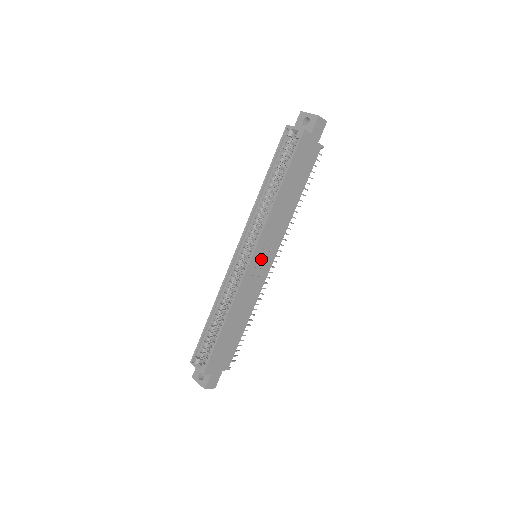
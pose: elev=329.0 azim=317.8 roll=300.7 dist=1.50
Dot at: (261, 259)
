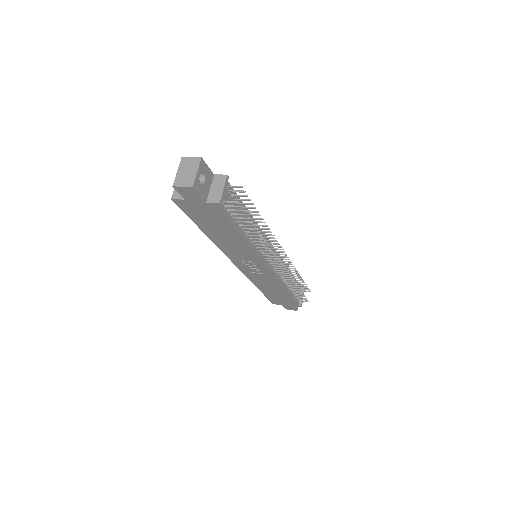
Dot at: (249, 266)
